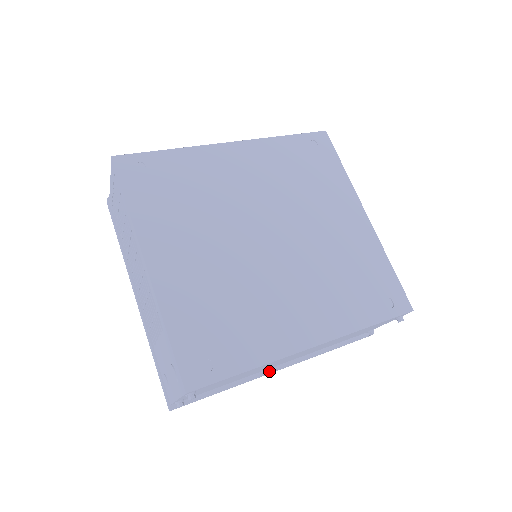
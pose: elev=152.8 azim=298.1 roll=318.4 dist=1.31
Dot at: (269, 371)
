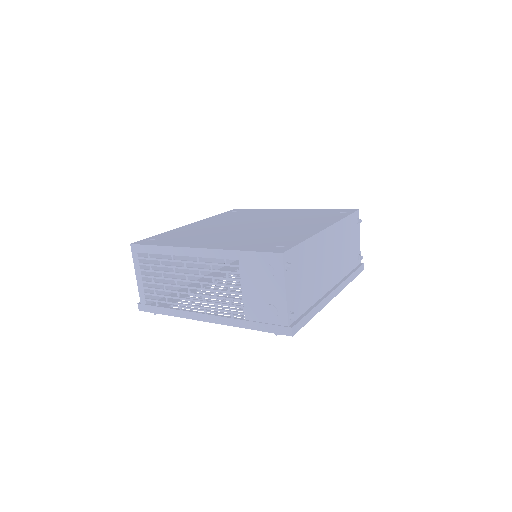
Dot at: (328, 294)
